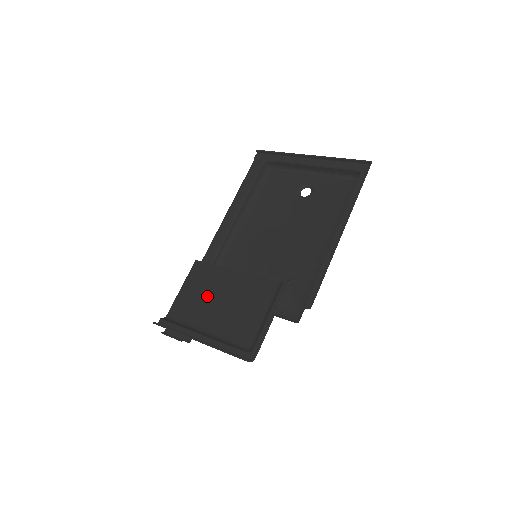
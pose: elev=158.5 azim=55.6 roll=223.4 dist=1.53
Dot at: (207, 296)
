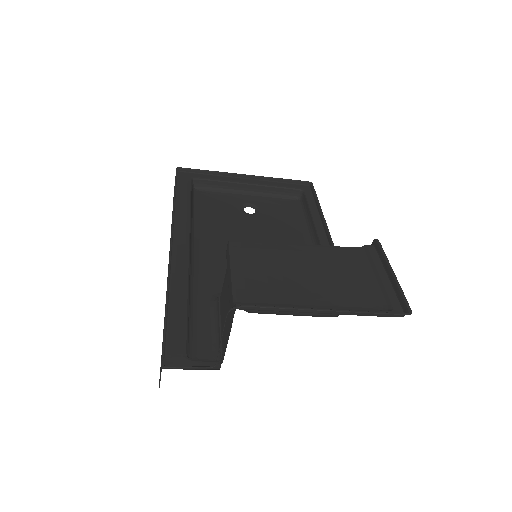
Dot at: (281, 272)
